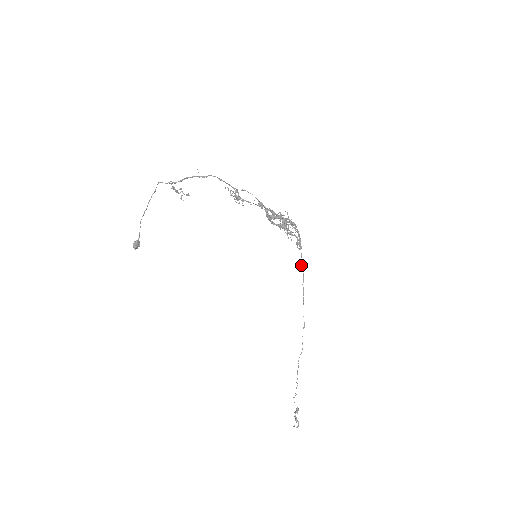
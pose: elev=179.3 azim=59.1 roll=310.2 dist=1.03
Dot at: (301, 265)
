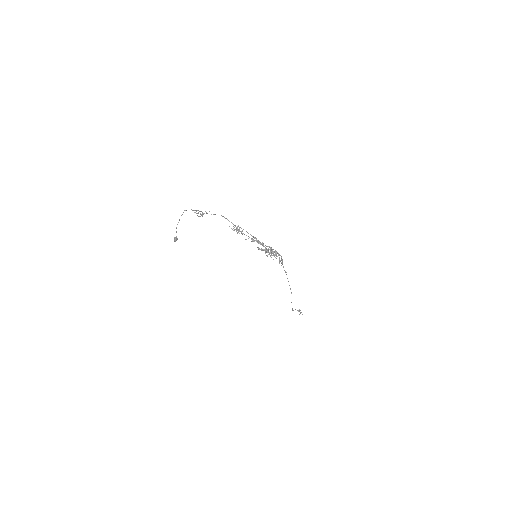
Dot at: occluded
